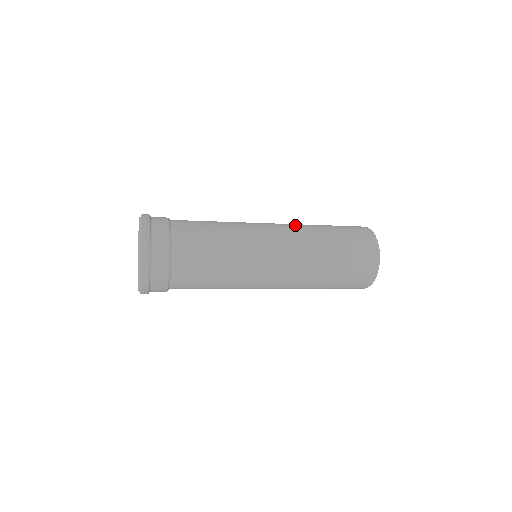
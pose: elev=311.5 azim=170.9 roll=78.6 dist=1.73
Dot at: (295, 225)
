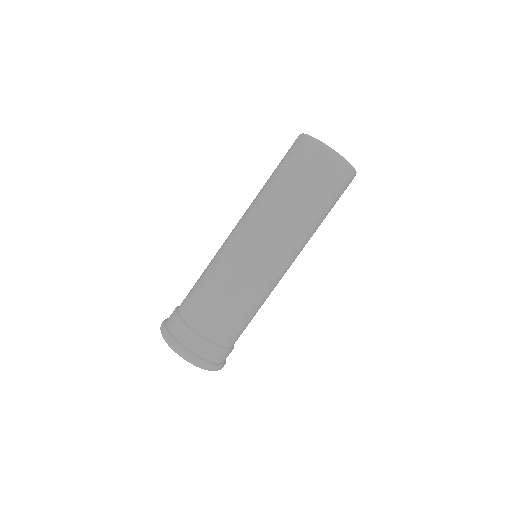
Dot at: (254, 209)
